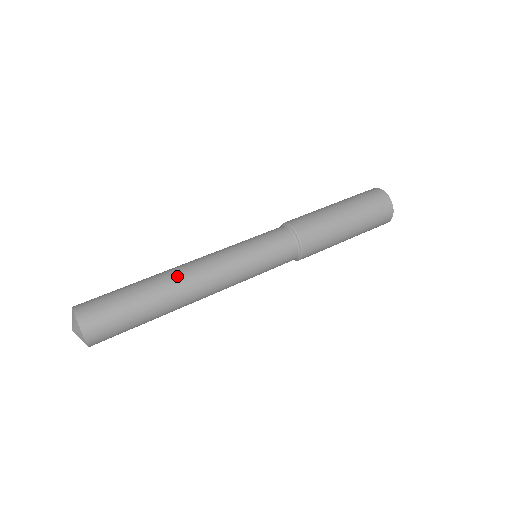
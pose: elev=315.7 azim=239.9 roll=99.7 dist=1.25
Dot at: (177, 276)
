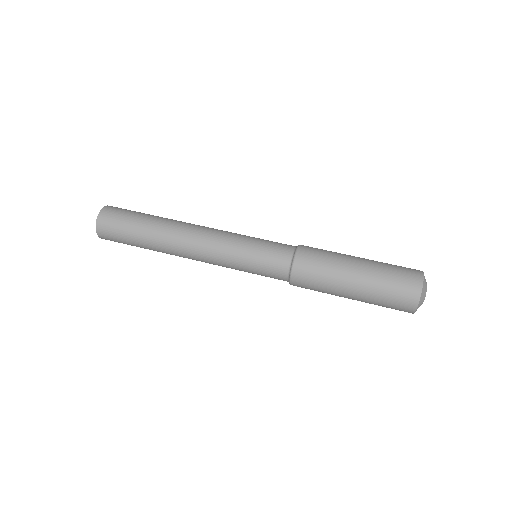
Dot at: (173, 244)
